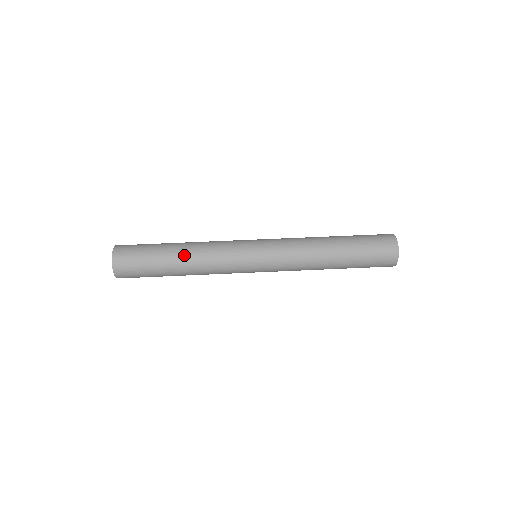
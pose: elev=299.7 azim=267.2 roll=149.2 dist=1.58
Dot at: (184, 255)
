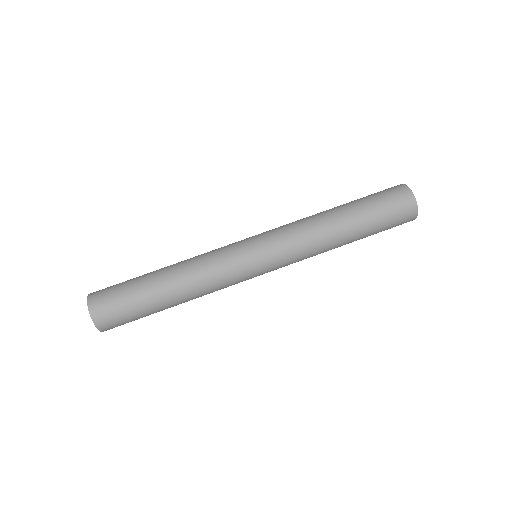
Dot at: (181, 301)
